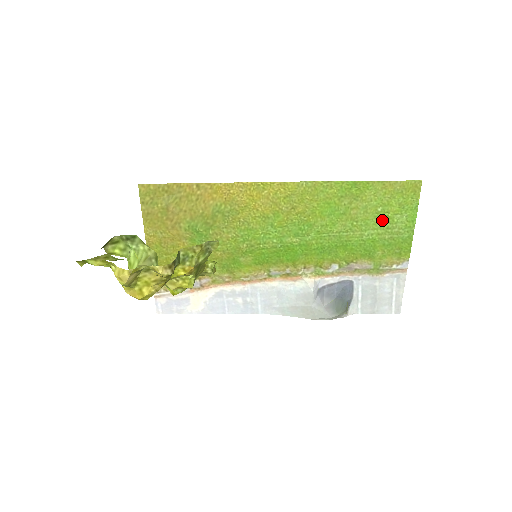
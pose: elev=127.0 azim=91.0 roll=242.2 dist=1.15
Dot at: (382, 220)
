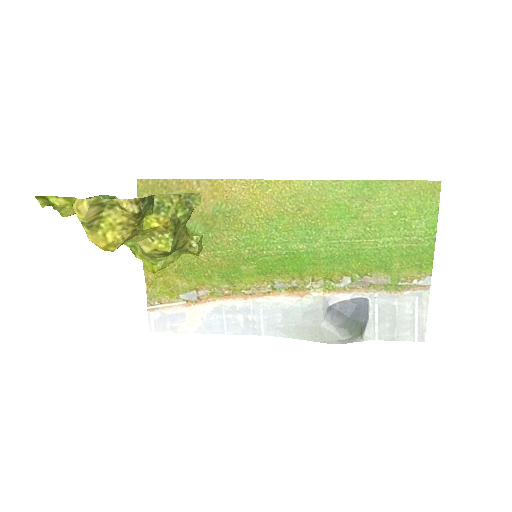
Dot at: (398, 226)
